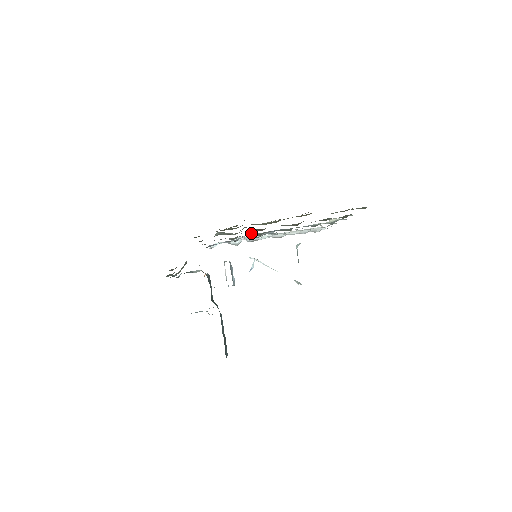
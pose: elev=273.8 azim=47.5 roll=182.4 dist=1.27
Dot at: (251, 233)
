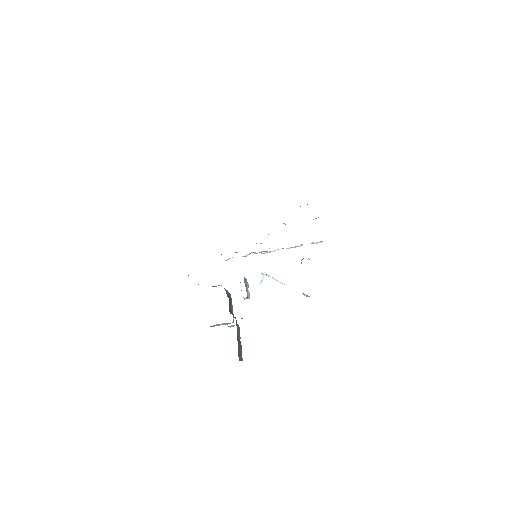
Dot at: occluded
